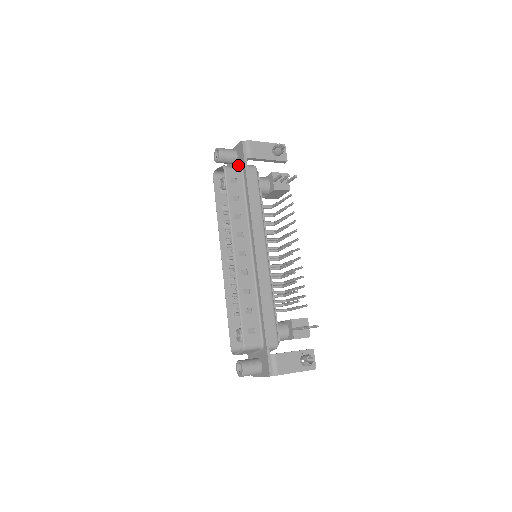
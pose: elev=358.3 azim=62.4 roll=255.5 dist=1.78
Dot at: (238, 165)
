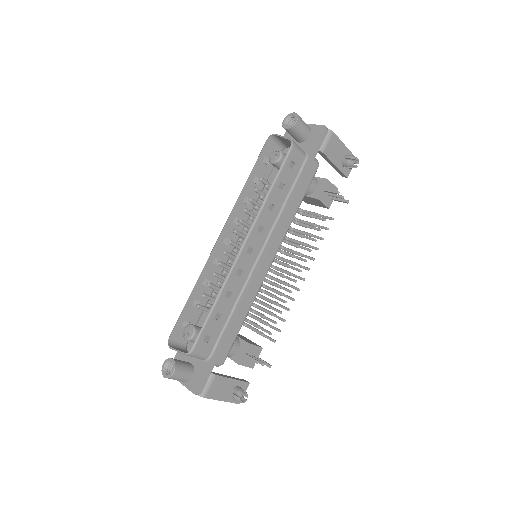
Dot at: (303, 148)
